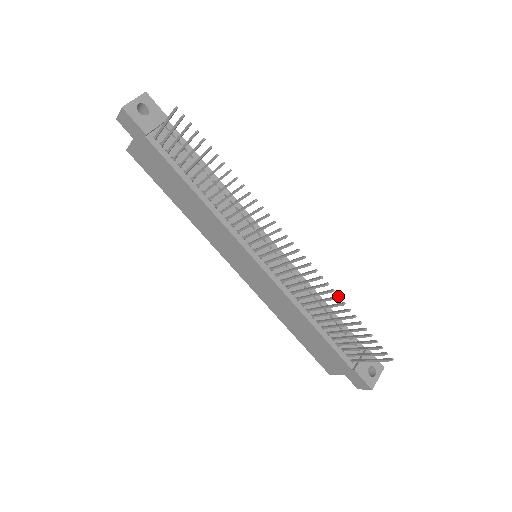
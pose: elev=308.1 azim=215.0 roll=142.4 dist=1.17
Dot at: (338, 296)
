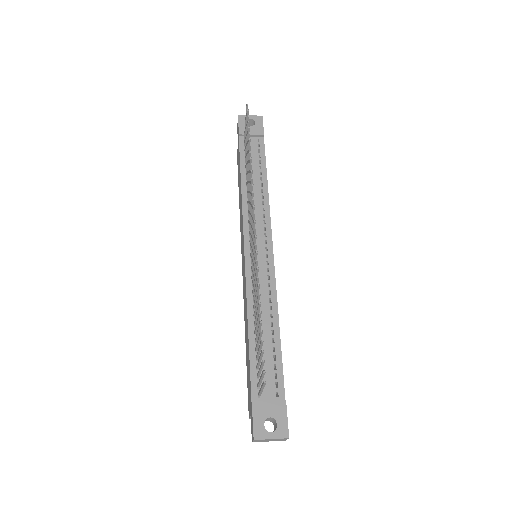
Dot at: (259, 284)
